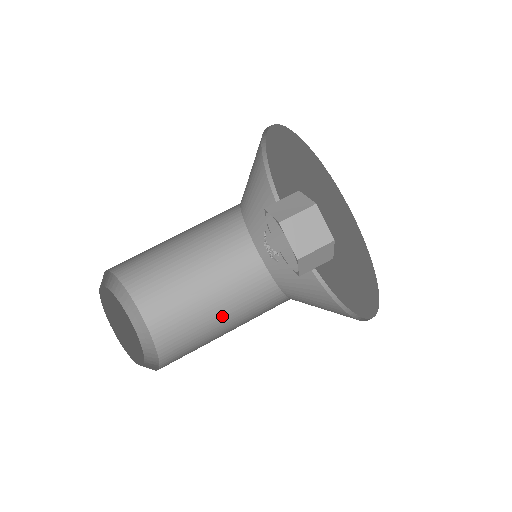
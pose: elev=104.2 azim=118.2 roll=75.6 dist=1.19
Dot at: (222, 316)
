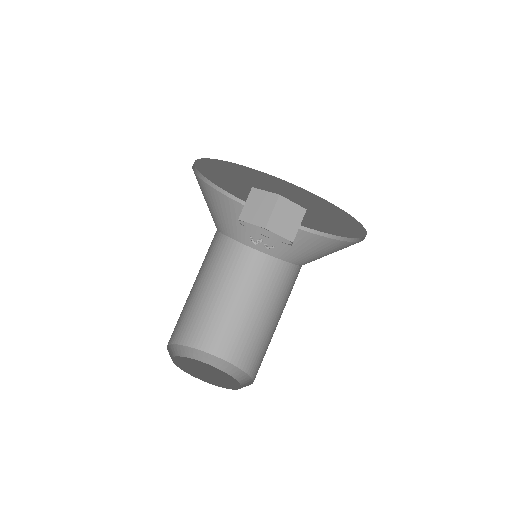
Dot at: (278, 319)
